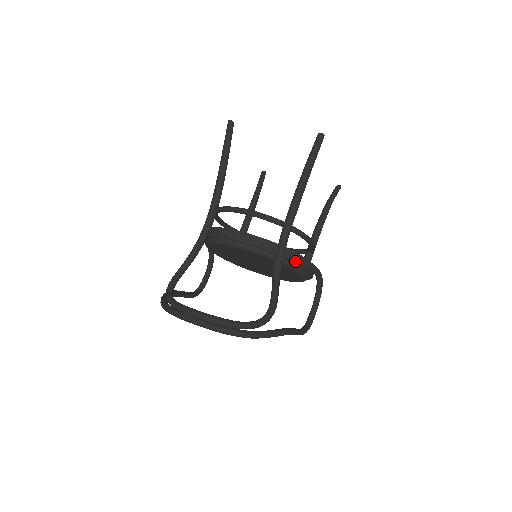
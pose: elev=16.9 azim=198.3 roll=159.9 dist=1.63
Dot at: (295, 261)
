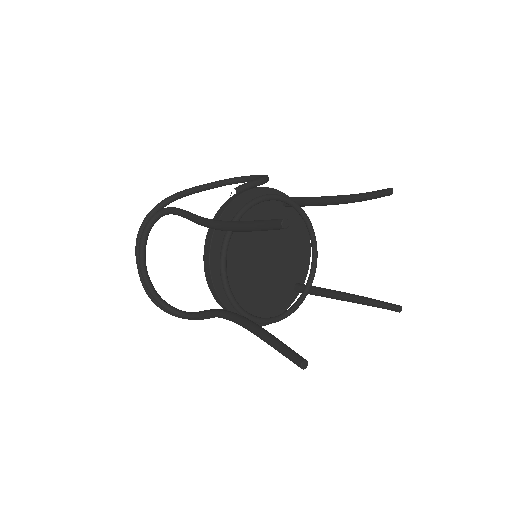
Dot at: occluded
